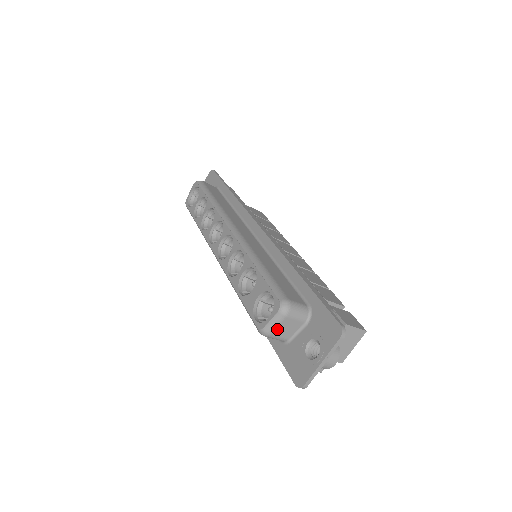
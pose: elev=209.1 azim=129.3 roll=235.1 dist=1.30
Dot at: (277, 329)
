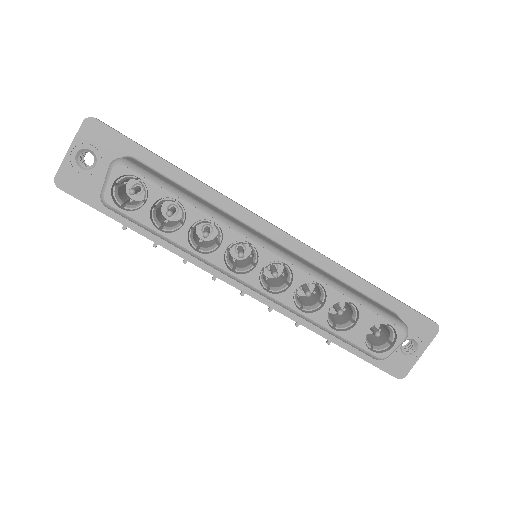
Dot at: occluded
